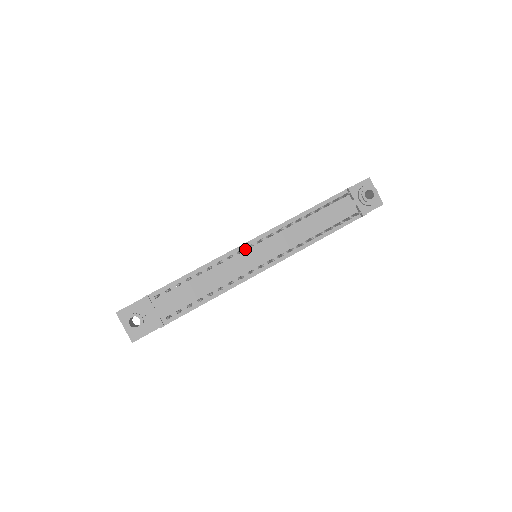
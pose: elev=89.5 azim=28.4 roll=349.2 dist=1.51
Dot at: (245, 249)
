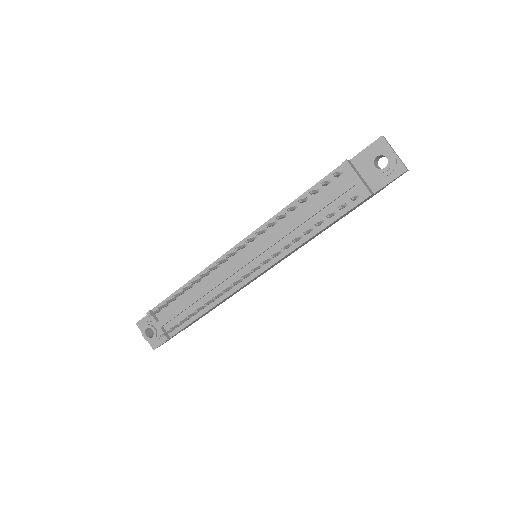
Dot at: (231, 256)
